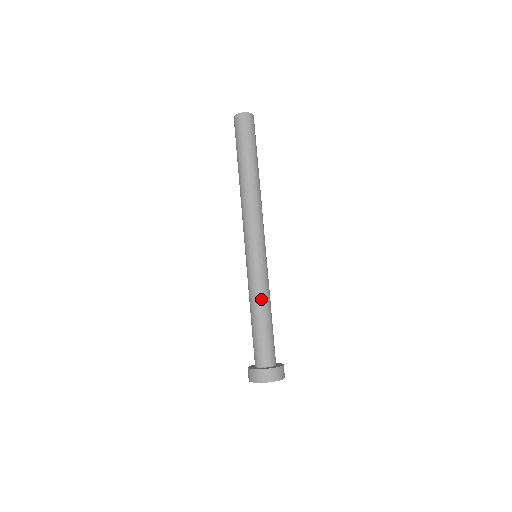
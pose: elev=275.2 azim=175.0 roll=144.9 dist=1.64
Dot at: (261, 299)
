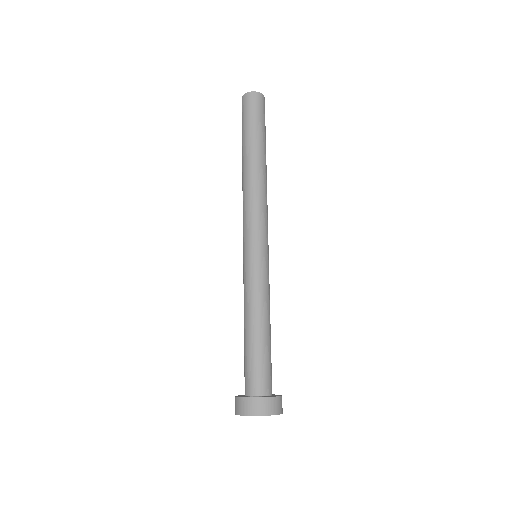
Dot at: (254, 307)
